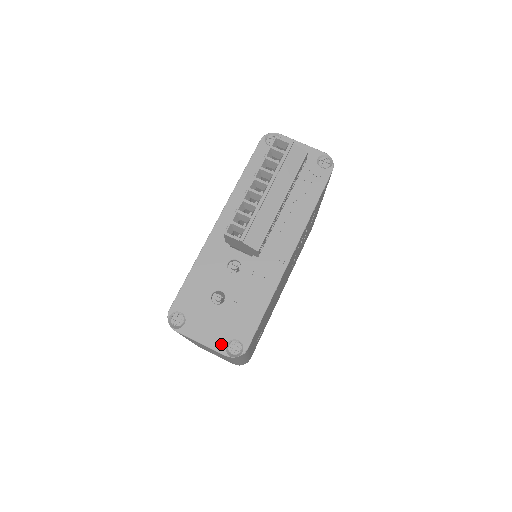
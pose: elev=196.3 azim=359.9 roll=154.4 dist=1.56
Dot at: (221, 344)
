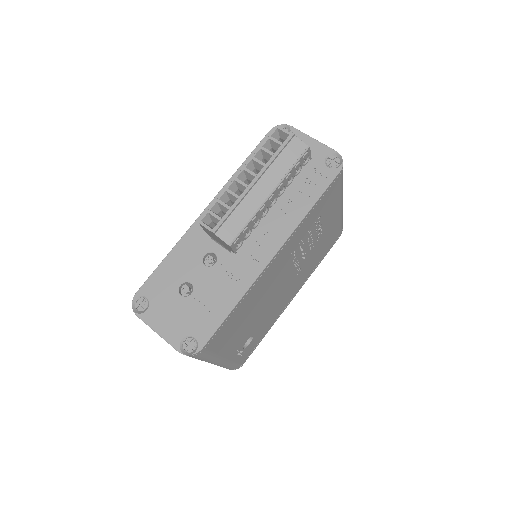
Dot at: (176, 338)
